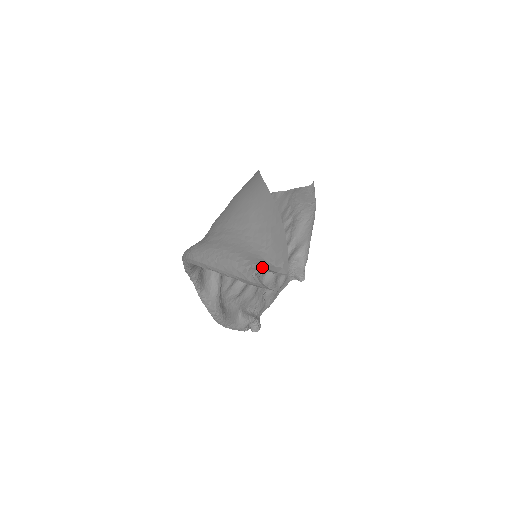
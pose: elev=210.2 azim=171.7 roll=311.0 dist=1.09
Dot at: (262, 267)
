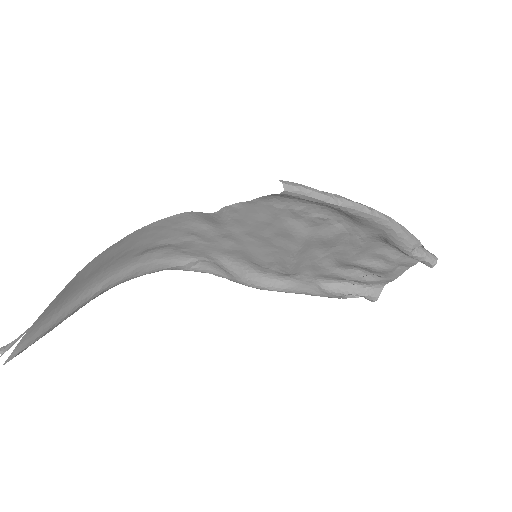
Dot at: (11, 342)
